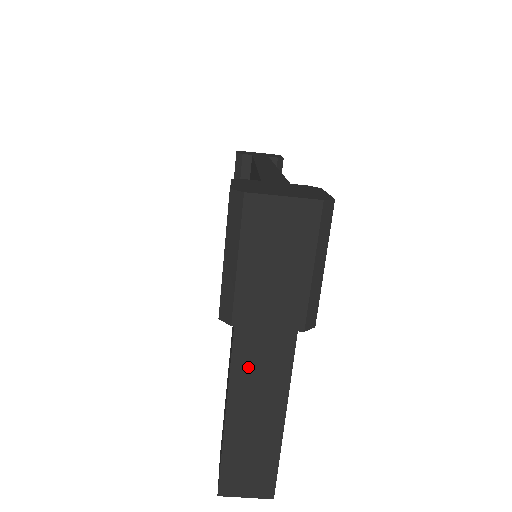
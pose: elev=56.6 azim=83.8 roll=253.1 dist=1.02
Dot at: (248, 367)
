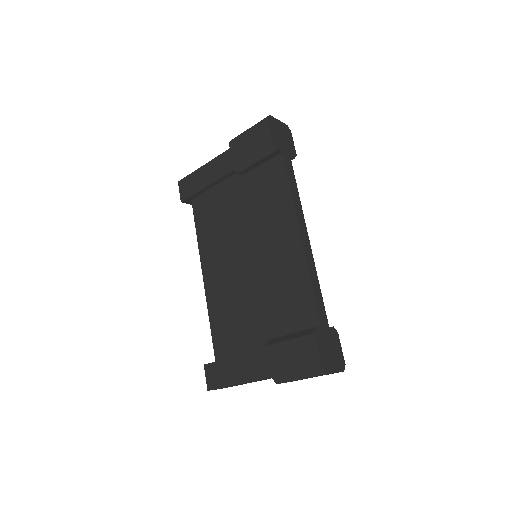
Dot at: (263, 379)
